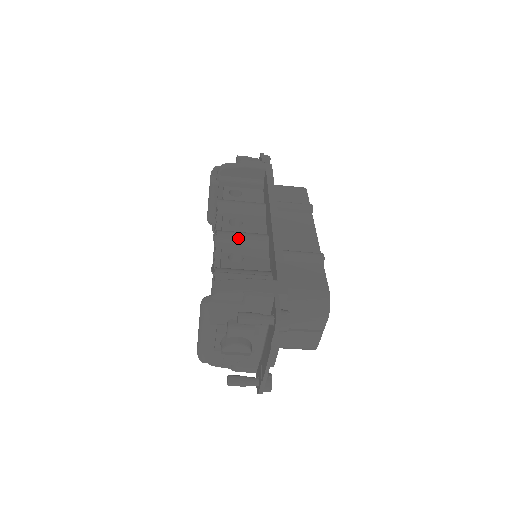
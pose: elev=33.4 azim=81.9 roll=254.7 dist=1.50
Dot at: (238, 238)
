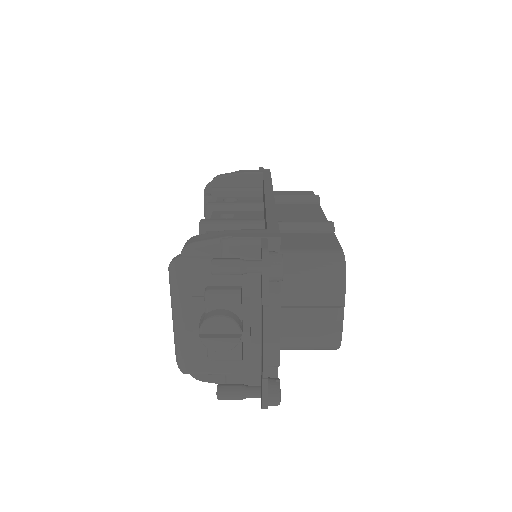
Dot at: (226, 221)
